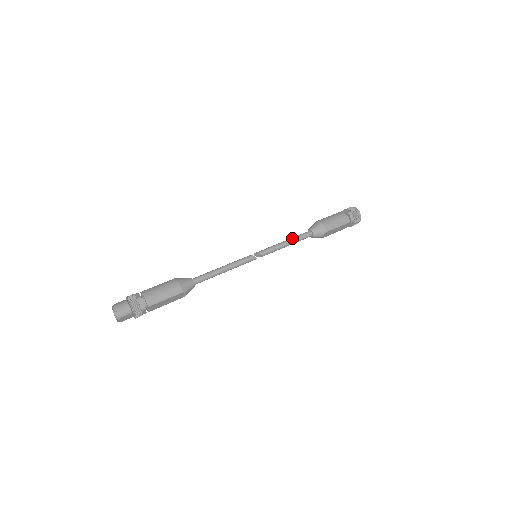
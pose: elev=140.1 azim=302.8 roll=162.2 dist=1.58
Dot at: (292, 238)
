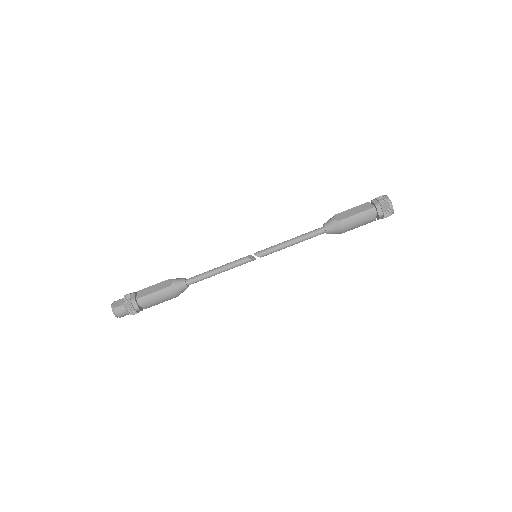
Dot at: (301, 240)
